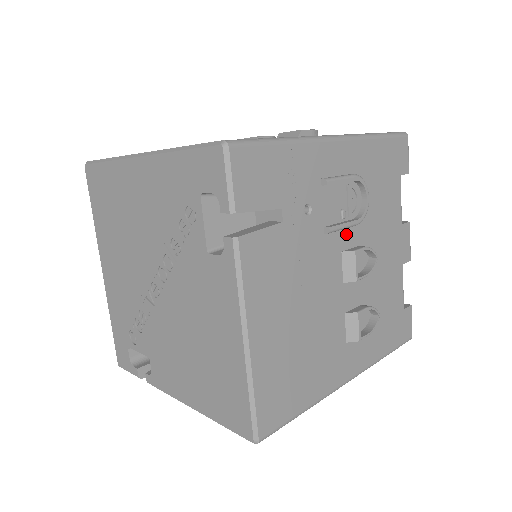
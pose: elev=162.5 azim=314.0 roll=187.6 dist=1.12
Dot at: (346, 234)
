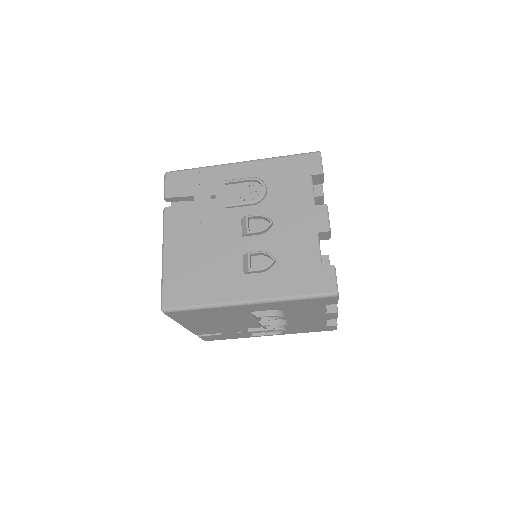
Dot at: (247, 210)
